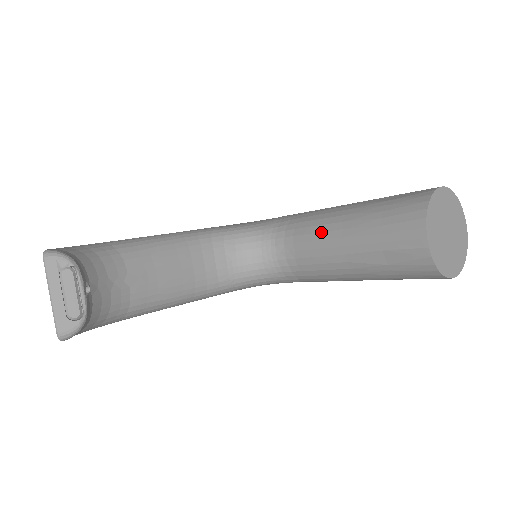
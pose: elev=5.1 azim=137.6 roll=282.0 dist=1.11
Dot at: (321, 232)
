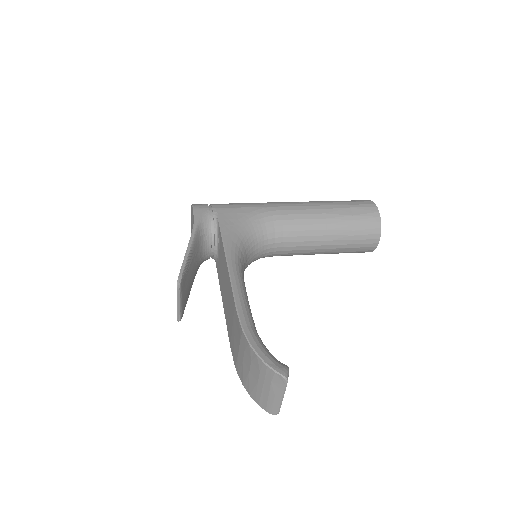
Dot at: (310, 236)
